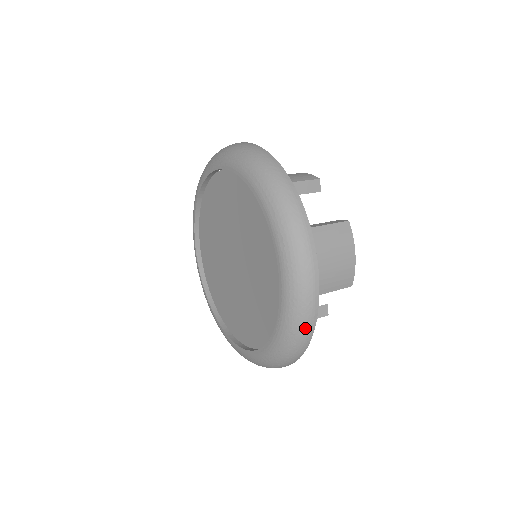
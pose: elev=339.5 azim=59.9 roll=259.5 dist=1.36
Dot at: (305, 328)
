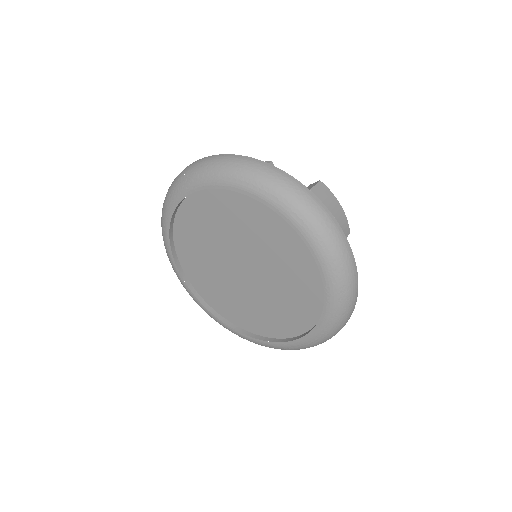
Dot at: (352, 281)
